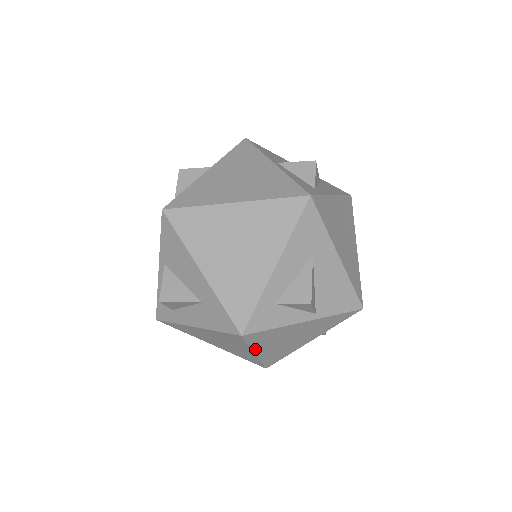
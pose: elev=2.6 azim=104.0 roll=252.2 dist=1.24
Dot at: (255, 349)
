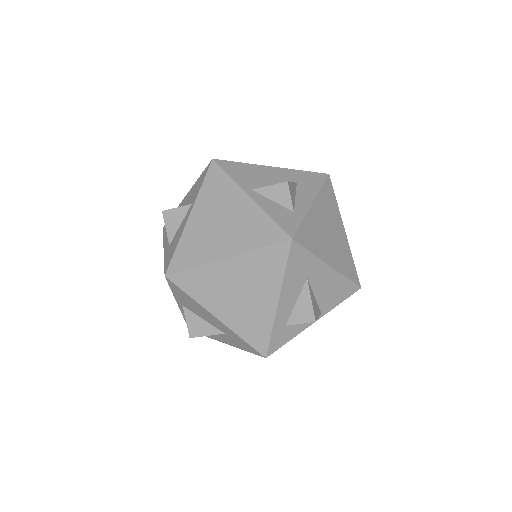
Dot at: occluded
